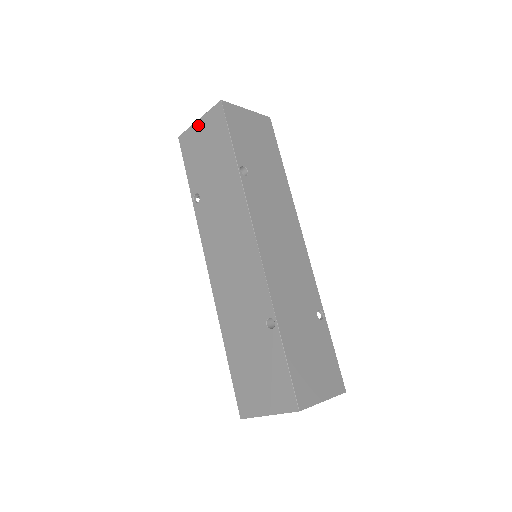
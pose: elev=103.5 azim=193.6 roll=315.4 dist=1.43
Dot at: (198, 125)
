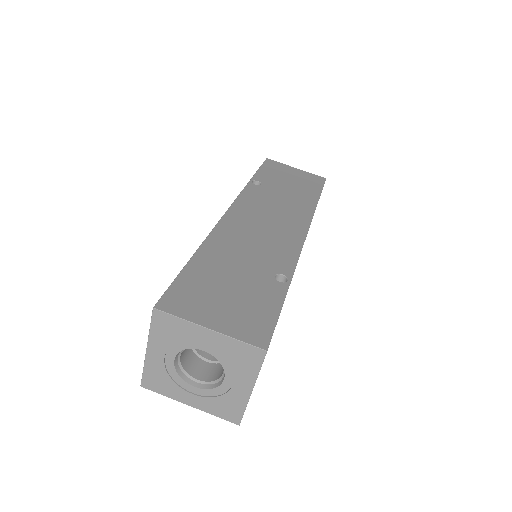
Dot at: (294, 169)
